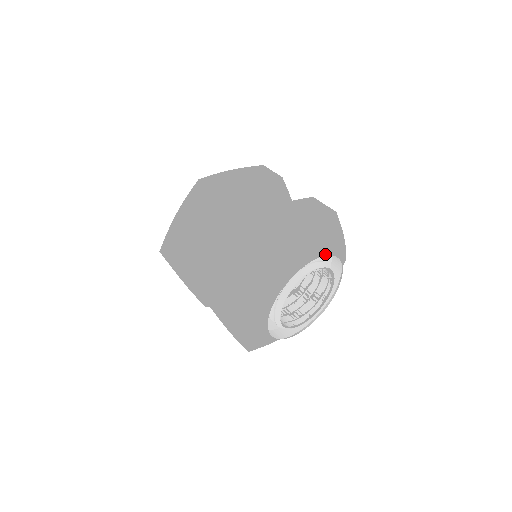
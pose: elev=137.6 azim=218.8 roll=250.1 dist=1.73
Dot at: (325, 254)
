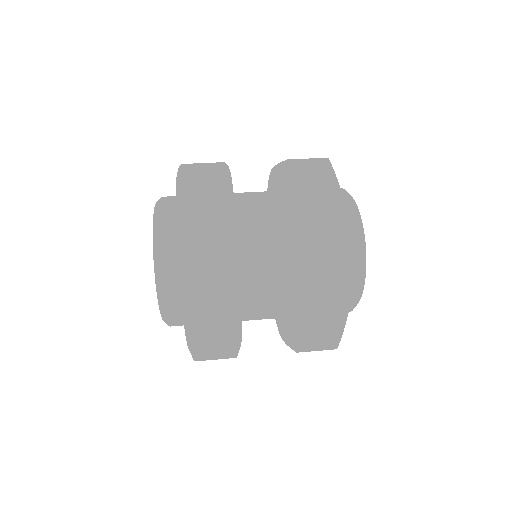
Dot at: occluded
